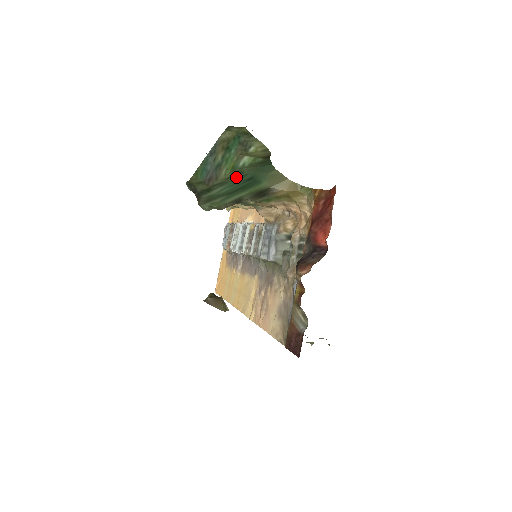
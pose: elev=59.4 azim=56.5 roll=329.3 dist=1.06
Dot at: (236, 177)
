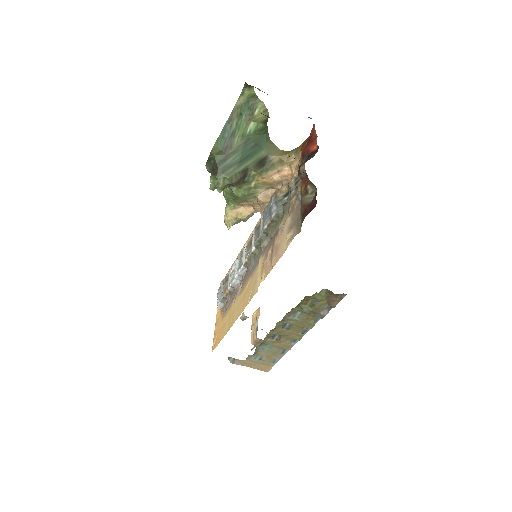
Dot at: (244, 145)
